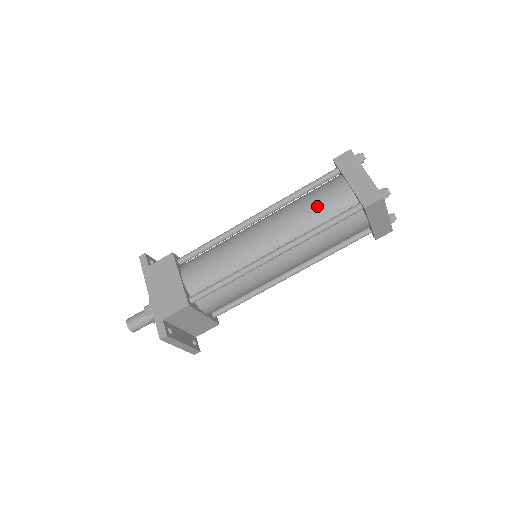
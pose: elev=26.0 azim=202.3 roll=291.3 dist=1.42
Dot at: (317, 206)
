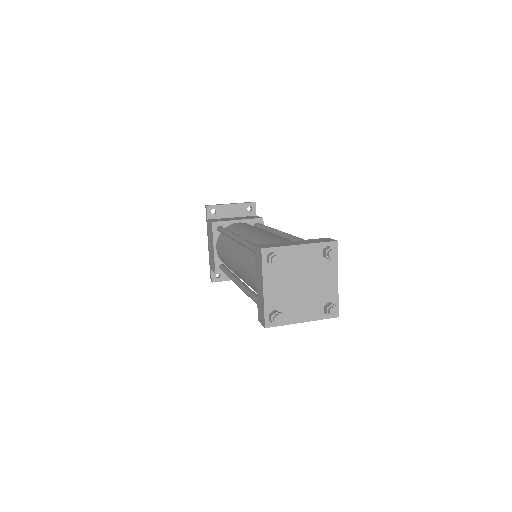
Dot at: (249, 278)
